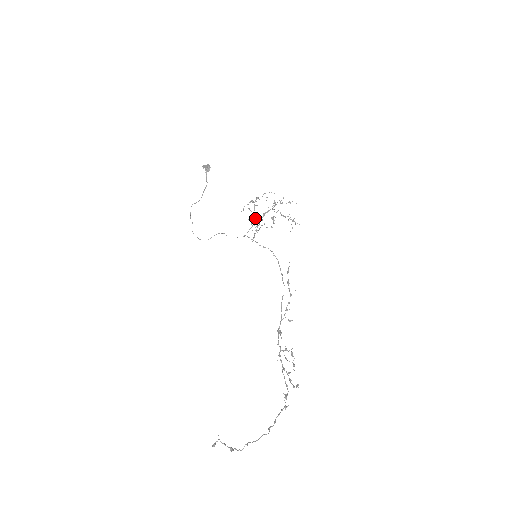
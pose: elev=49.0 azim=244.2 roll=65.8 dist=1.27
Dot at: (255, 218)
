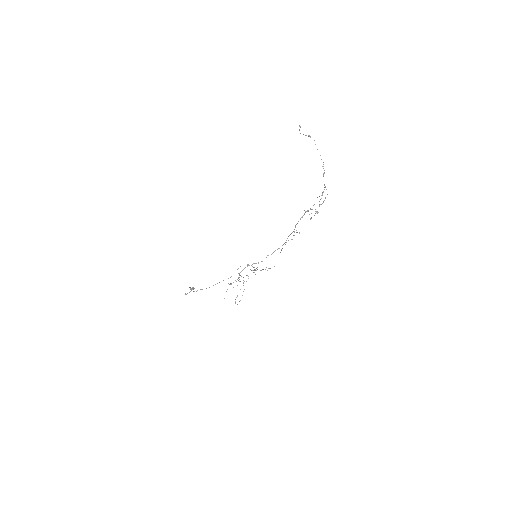
Dot at: occluded
